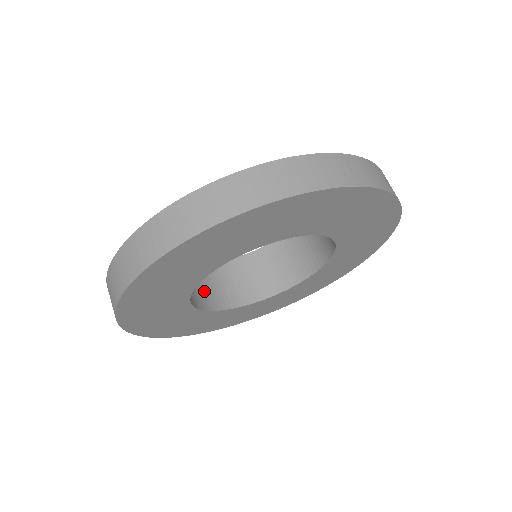
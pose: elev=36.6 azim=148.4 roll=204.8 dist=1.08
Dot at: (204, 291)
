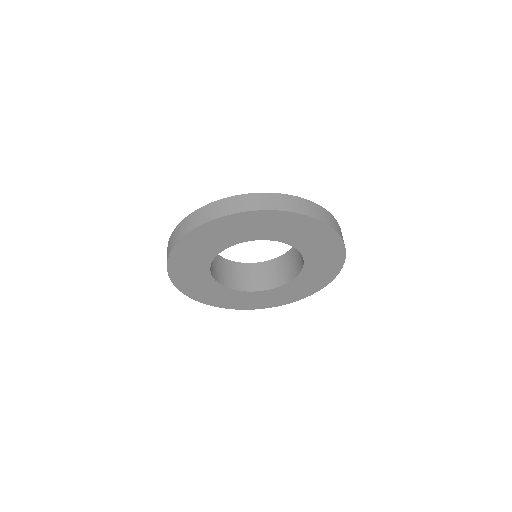
Dot at: (213, 267)
